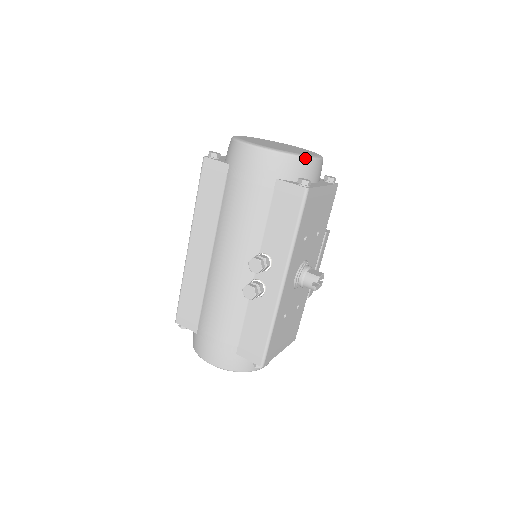
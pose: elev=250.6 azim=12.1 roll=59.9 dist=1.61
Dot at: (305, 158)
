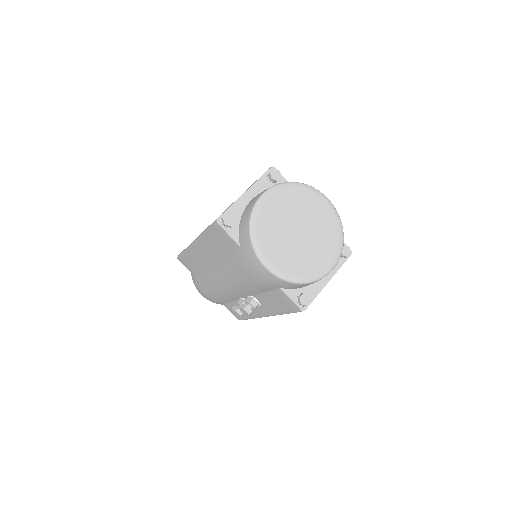
Dot at: occluded
